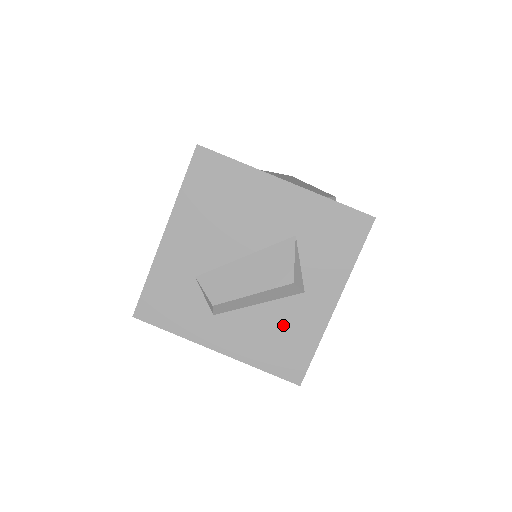
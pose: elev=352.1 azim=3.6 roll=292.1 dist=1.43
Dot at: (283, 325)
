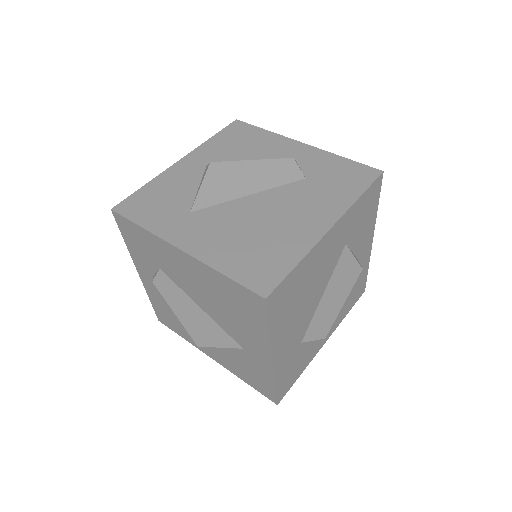
Dot at: occluded
